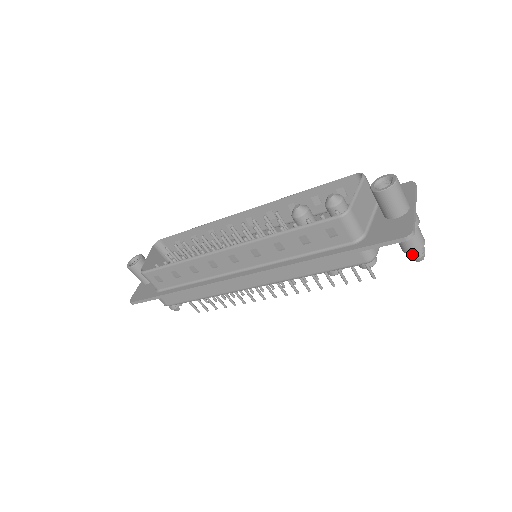
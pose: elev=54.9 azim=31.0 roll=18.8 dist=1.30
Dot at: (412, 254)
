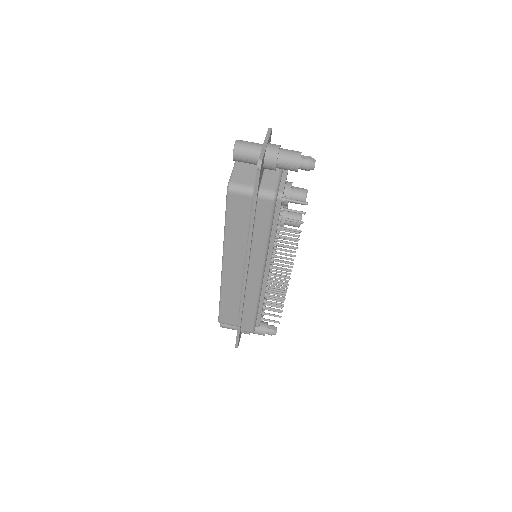
Dot at: (302, 168)
